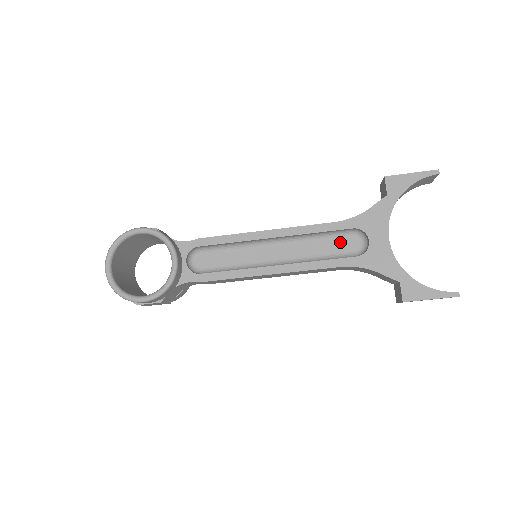
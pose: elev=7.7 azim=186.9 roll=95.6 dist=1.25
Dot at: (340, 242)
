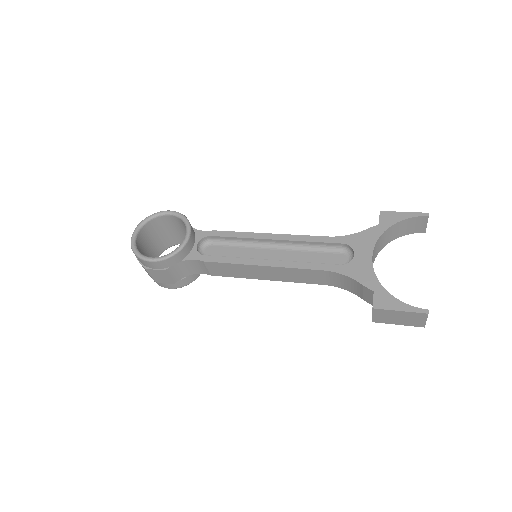
Dot at: (330, 256)
